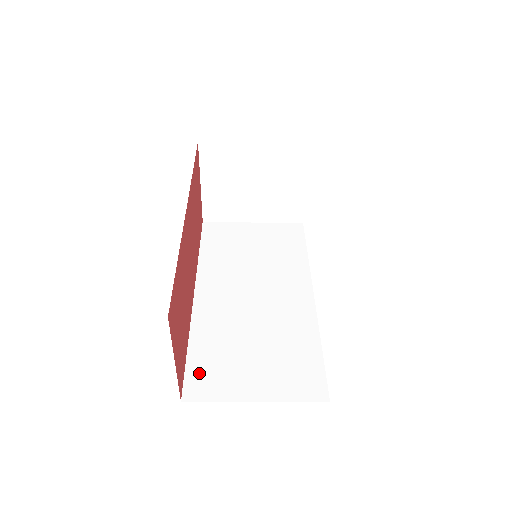
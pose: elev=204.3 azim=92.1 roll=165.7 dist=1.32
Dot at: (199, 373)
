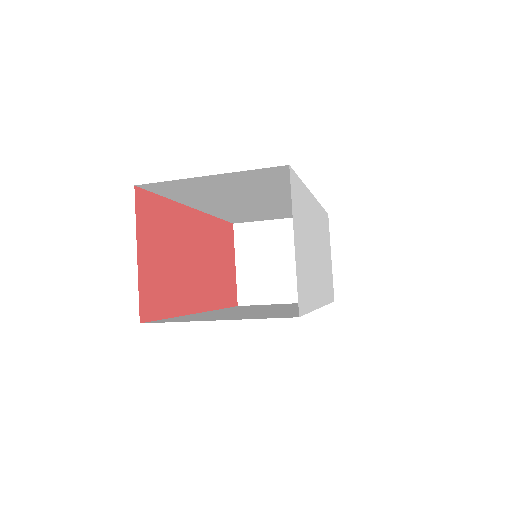
Dot at: (171, 319)
